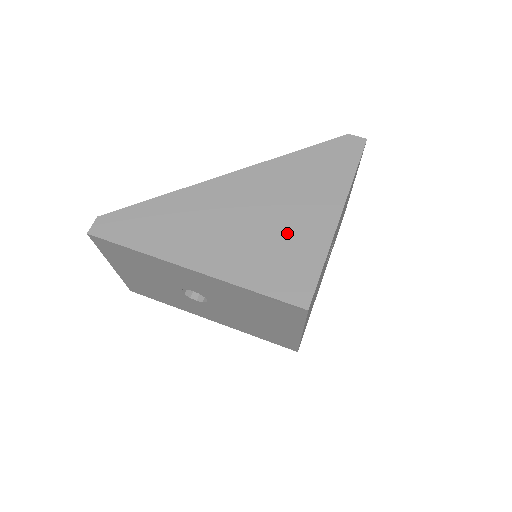
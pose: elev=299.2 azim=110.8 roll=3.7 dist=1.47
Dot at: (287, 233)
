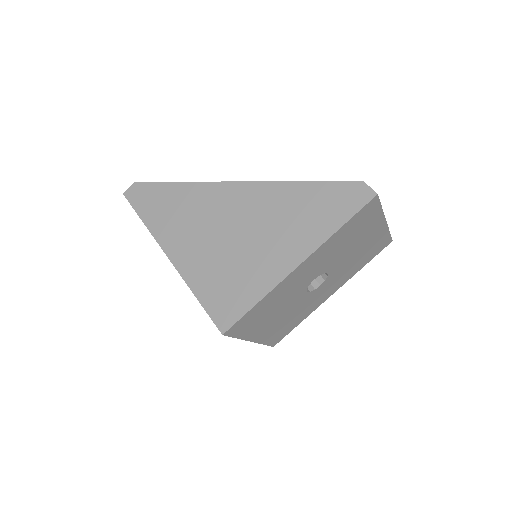
Dot at: (247, 260)
